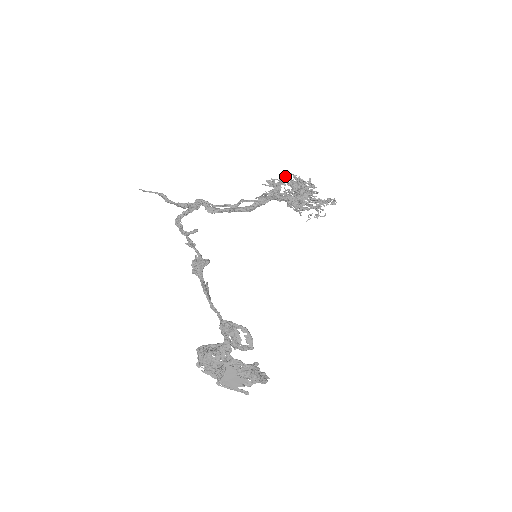
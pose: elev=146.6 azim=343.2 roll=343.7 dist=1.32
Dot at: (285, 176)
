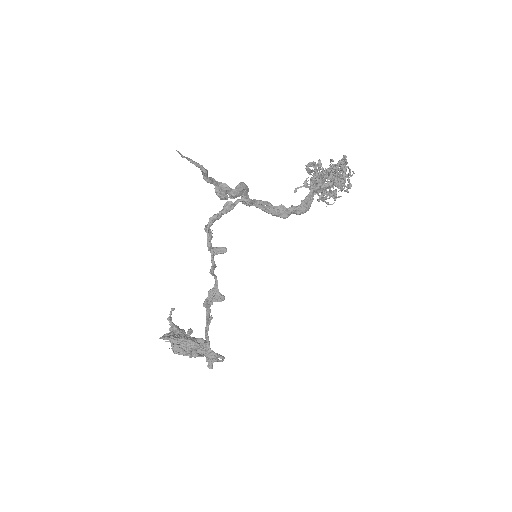
Dot at: occluded
